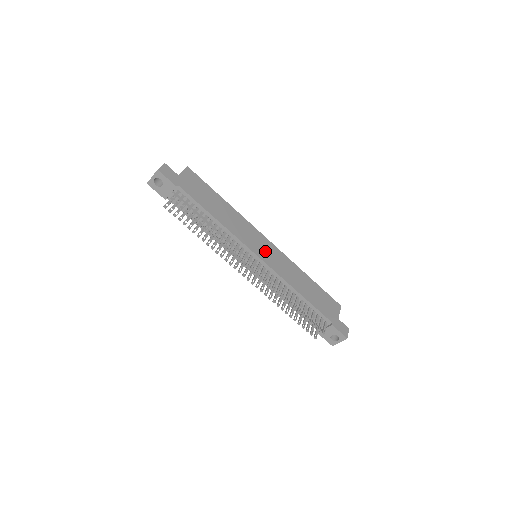
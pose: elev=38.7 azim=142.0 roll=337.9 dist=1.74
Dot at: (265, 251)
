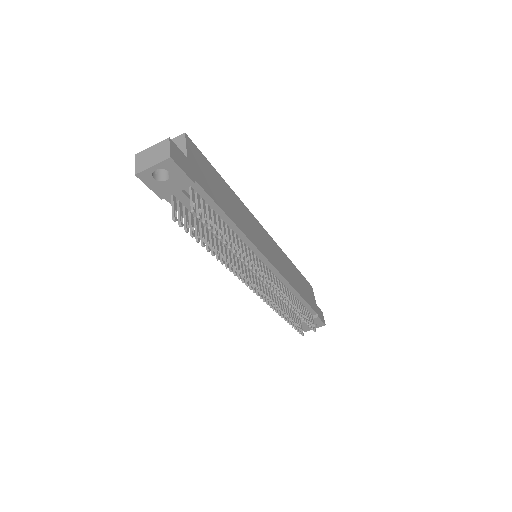
Dot at: (270, 250)
